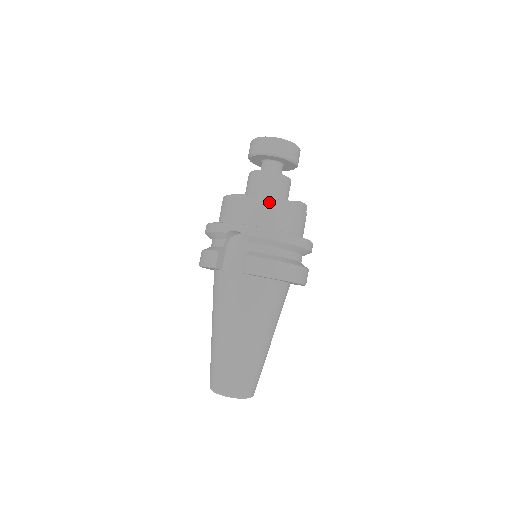
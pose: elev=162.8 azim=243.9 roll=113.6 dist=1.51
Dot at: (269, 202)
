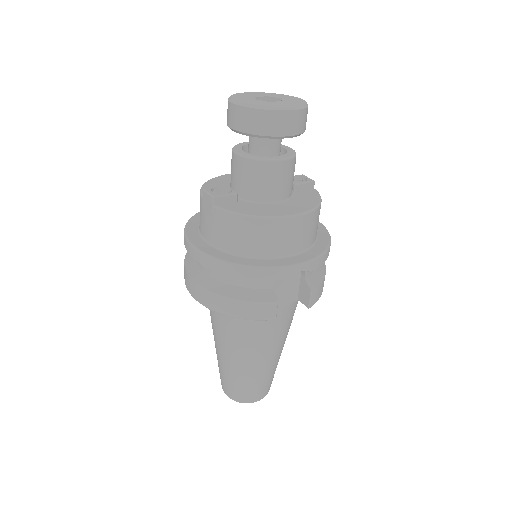
Dot at: (316, 213)
